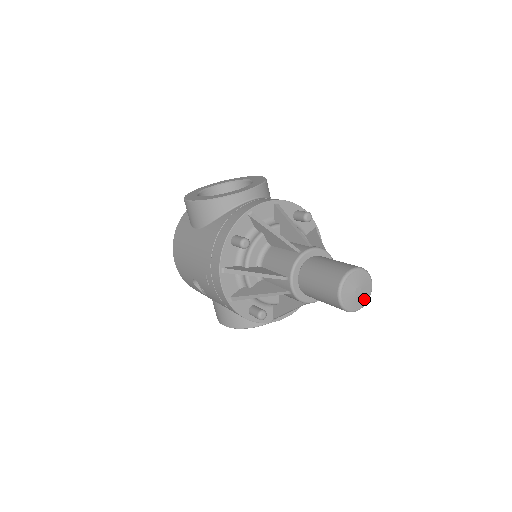
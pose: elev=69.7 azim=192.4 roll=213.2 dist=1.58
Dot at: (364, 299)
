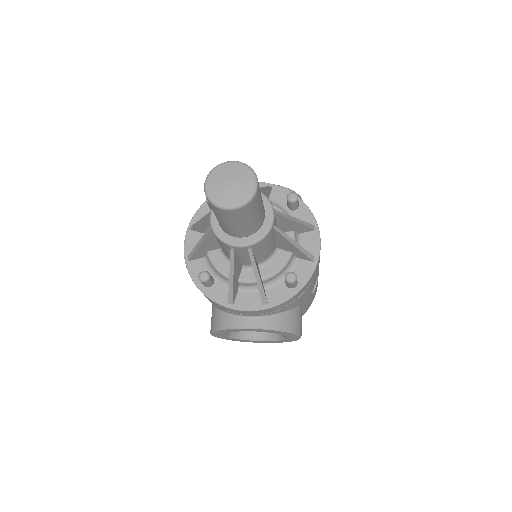
Dot at: (238, 197)
